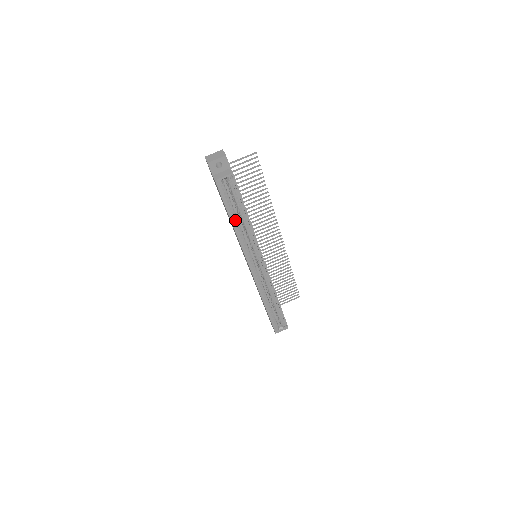
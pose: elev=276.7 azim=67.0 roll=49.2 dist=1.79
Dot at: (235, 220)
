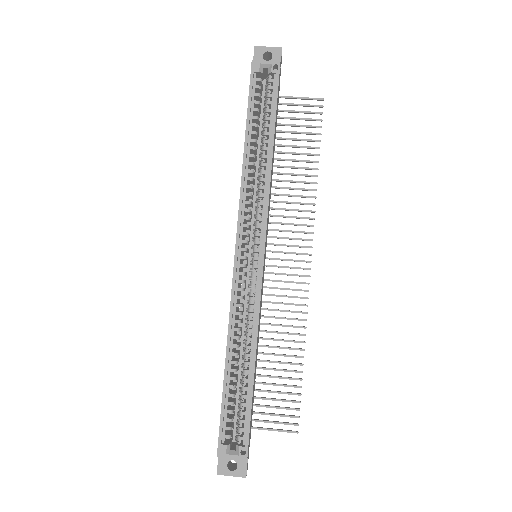
Dot at: (252, 147)
